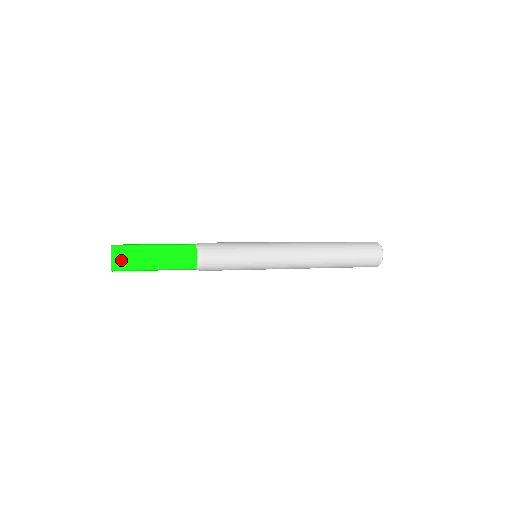
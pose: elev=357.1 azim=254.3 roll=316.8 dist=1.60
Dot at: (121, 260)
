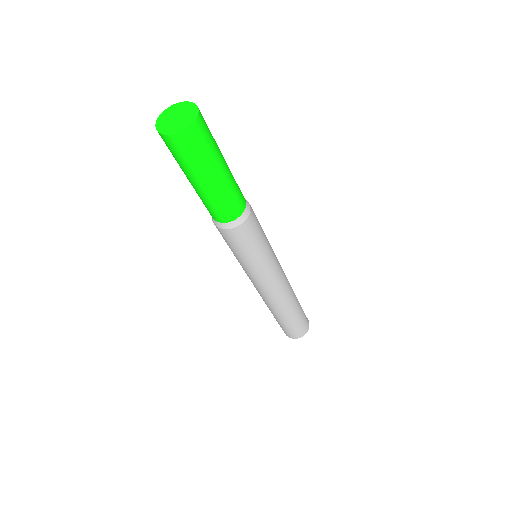
Dot at: (204, 120)
